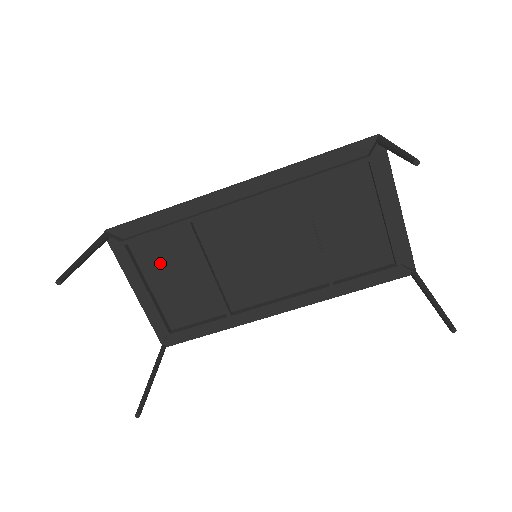
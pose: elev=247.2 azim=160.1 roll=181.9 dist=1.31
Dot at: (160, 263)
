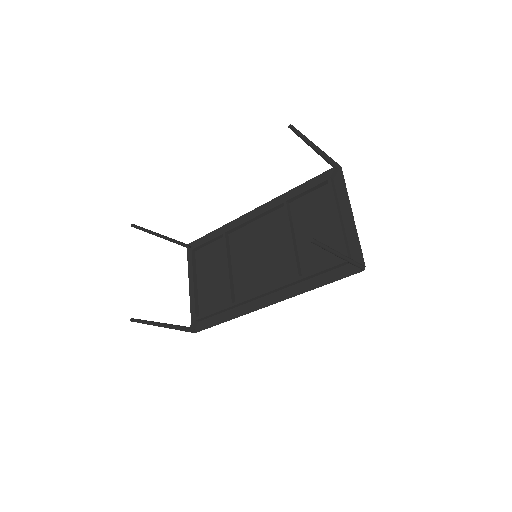
Dot at: (207, 265)
